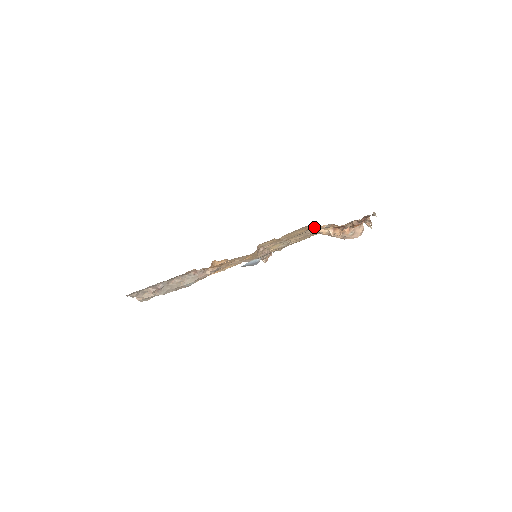
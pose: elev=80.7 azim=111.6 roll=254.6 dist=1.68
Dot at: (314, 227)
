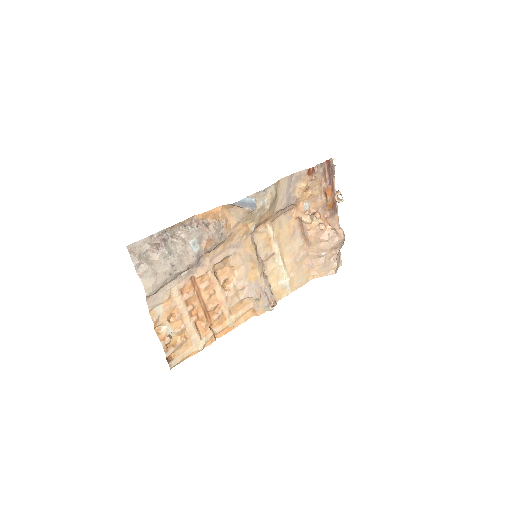
Dot at: (296, 215)
